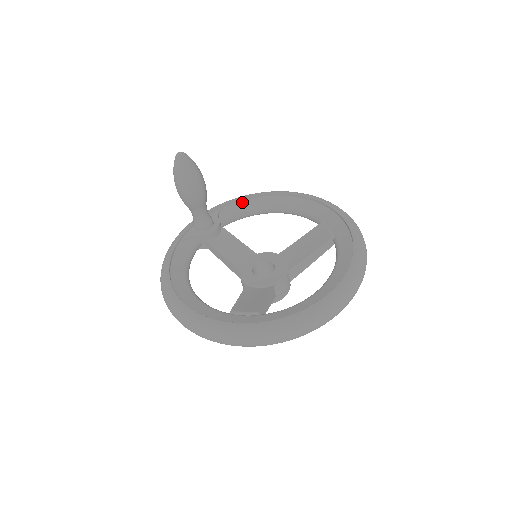
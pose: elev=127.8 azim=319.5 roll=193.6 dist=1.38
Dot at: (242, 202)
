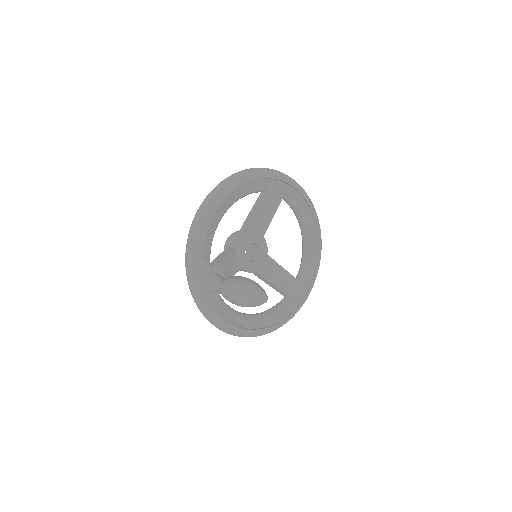
Dot at: (207, 235)
